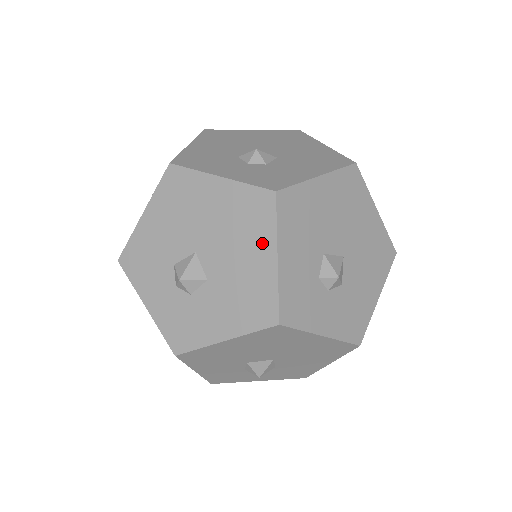
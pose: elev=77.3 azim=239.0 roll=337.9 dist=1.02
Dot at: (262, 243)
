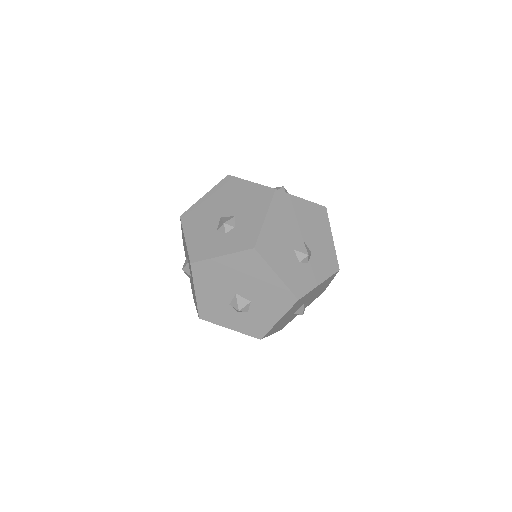
Dot at: (241, 186)
